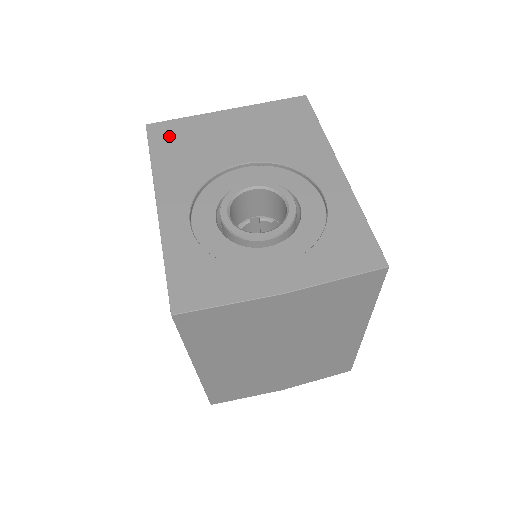
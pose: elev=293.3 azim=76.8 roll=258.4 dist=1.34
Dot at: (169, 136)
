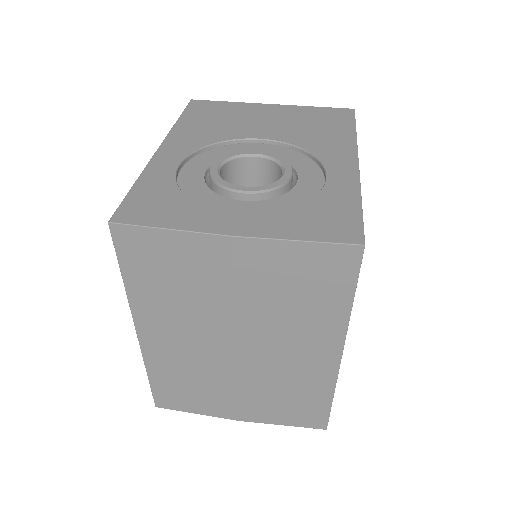
Dot at: (205, 109)
